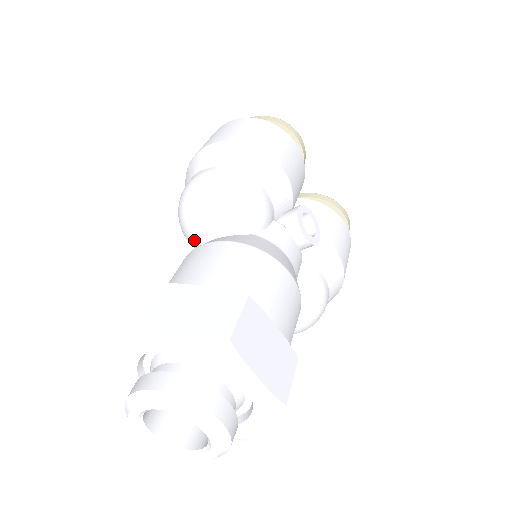
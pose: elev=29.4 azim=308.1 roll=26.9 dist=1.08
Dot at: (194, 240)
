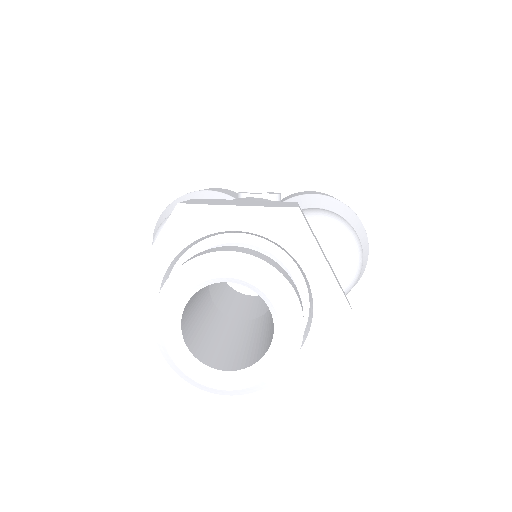
Dot at: occluded
